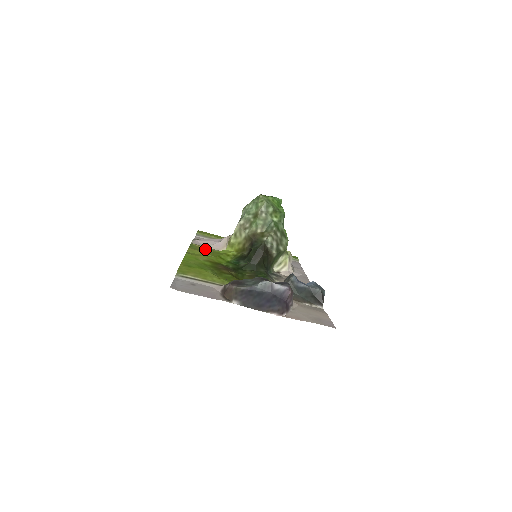
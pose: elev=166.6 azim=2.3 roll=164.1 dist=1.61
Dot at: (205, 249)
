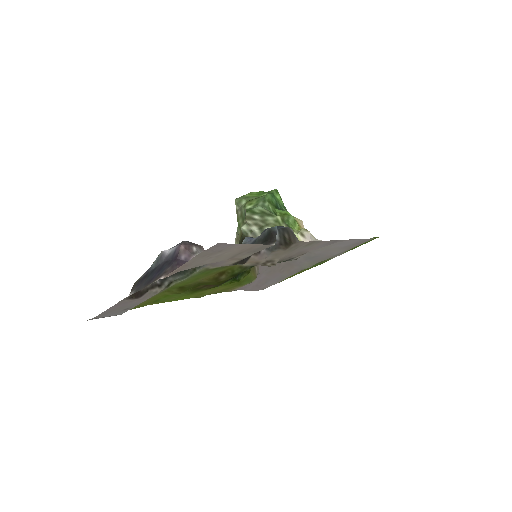
Dot at: occluded
